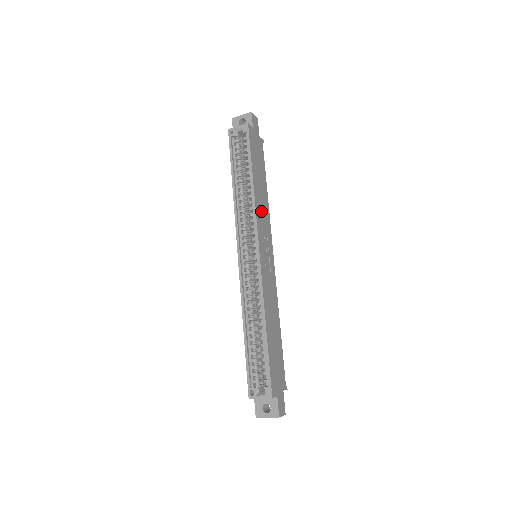
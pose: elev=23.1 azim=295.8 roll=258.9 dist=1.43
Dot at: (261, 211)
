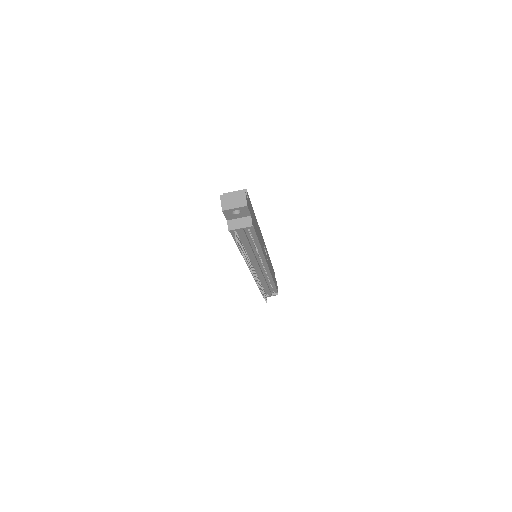
Dot at: (269, 261)
